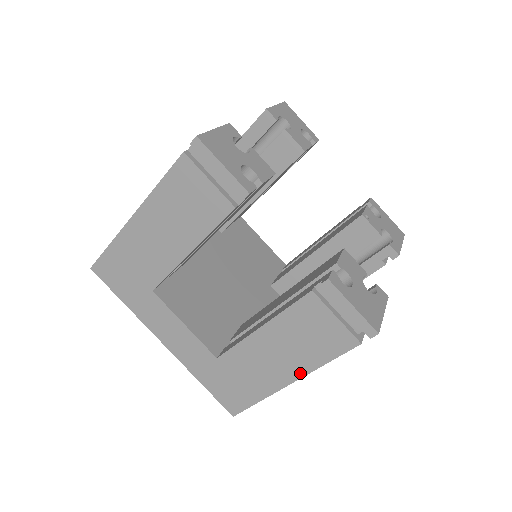
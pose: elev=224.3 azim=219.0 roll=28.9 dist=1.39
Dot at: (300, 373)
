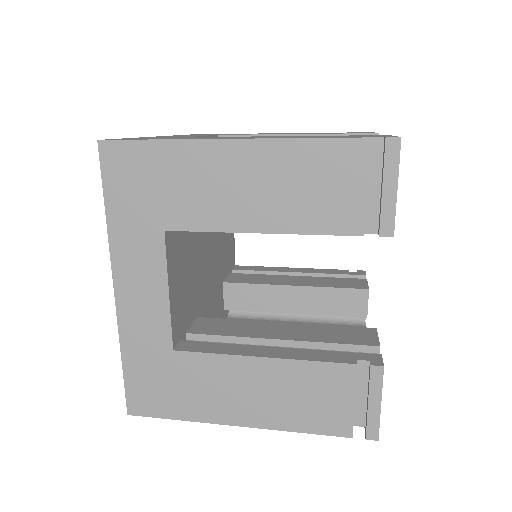
Dot at: (259, 423)
